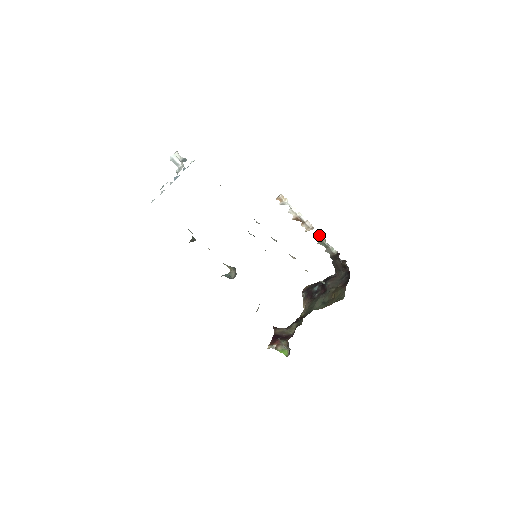
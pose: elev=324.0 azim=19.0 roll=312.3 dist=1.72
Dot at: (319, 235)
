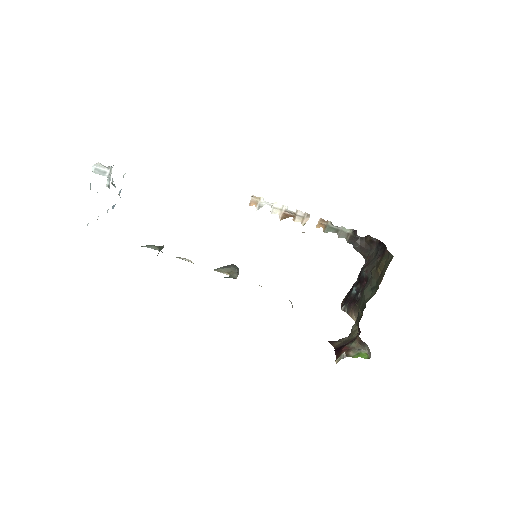
Dot at: (320, 220)
